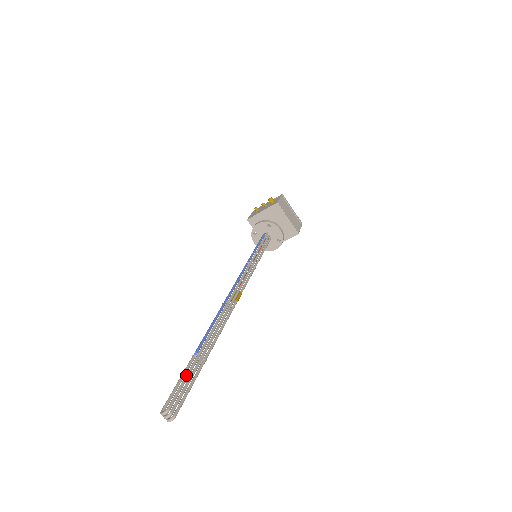
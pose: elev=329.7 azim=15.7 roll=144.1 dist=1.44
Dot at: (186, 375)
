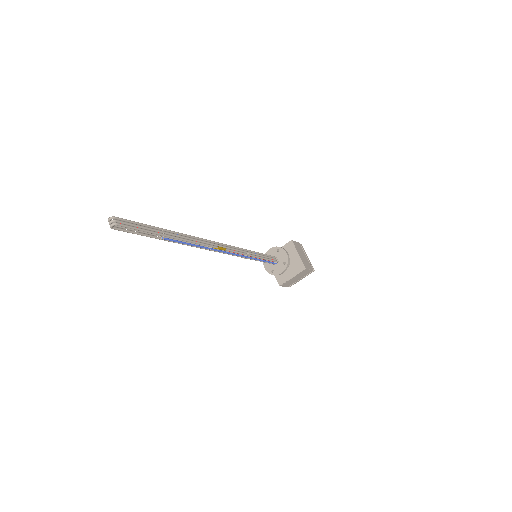
Dot at: (142, 223)
